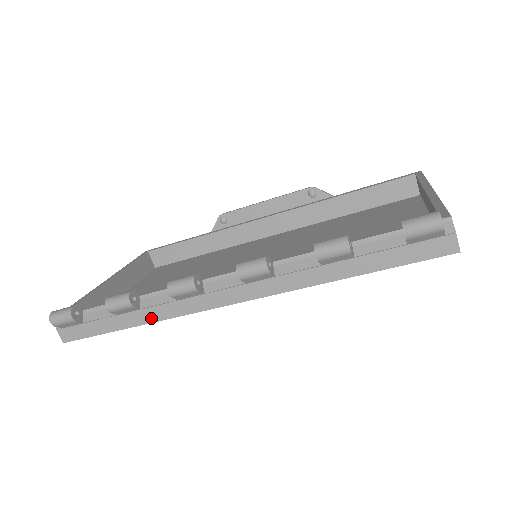
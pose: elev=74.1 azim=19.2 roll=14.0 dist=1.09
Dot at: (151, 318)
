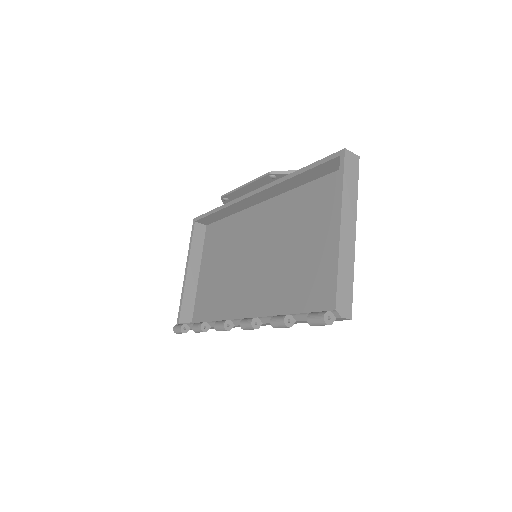
Dot at: occluded
